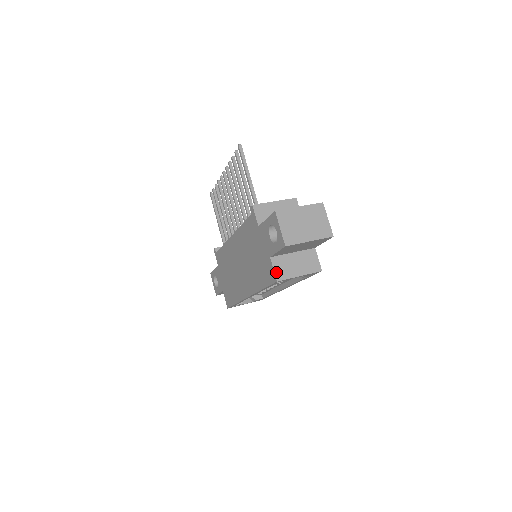
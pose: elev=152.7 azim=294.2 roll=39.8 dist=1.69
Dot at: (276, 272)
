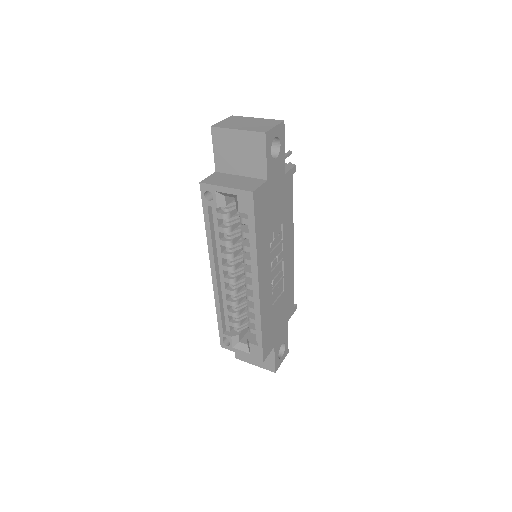
Dot at: (207, 179)
